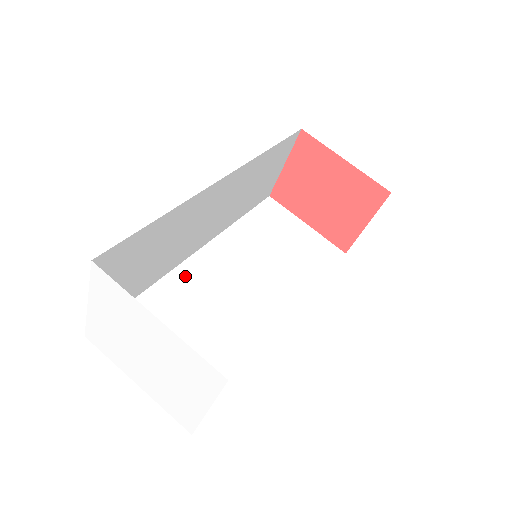
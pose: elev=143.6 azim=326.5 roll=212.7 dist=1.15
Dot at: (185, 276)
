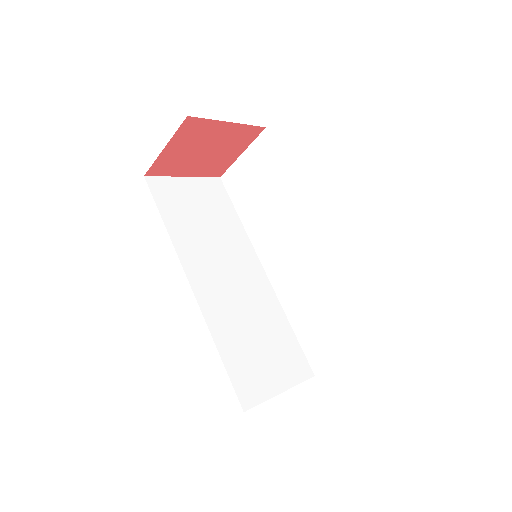
Dot at: (211, 310)
